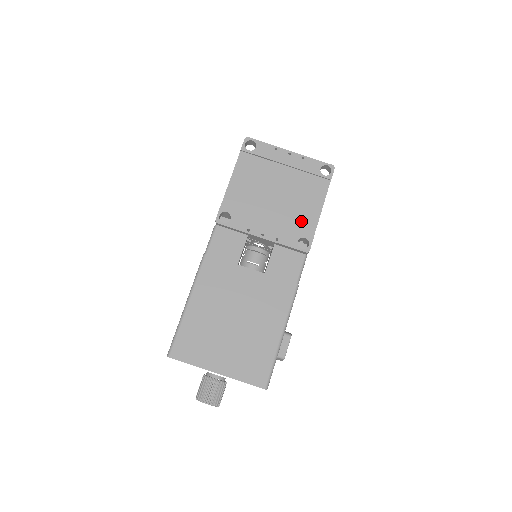
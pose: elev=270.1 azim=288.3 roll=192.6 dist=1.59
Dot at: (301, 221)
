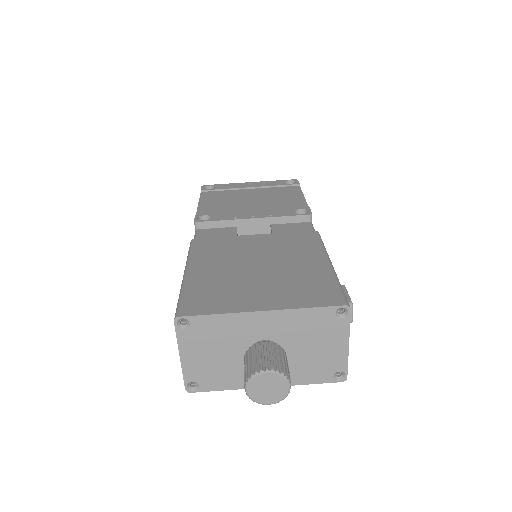
Dot at: (288, 205)
